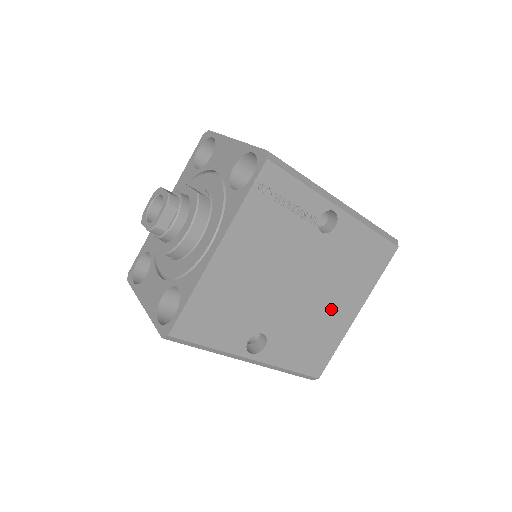
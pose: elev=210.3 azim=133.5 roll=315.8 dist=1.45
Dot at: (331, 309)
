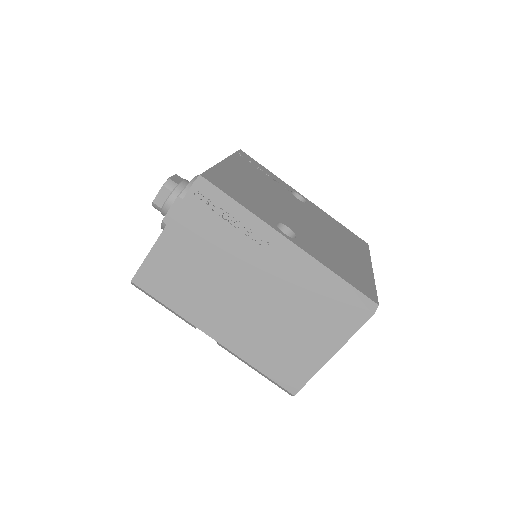
Dot at: (342, 250)
